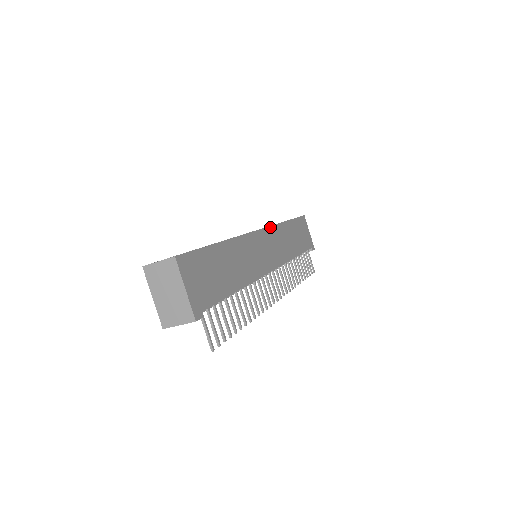
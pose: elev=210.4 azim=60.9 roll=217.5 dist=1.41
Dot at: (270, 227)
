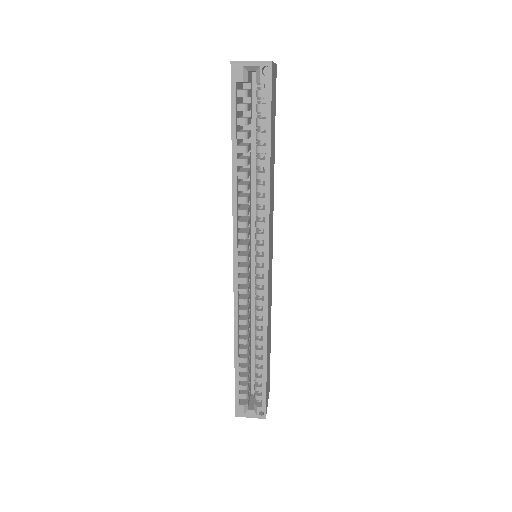
Dot at: (269, 235)
